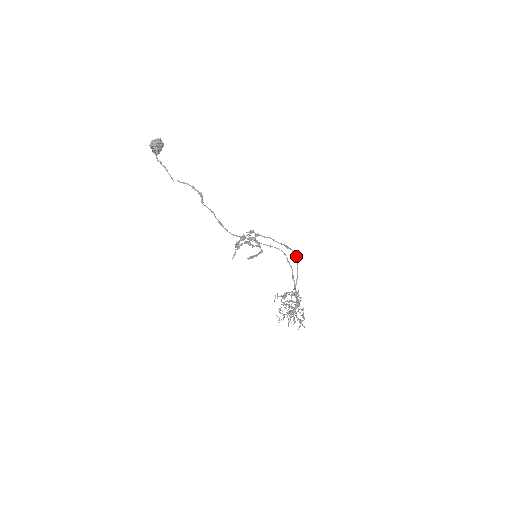
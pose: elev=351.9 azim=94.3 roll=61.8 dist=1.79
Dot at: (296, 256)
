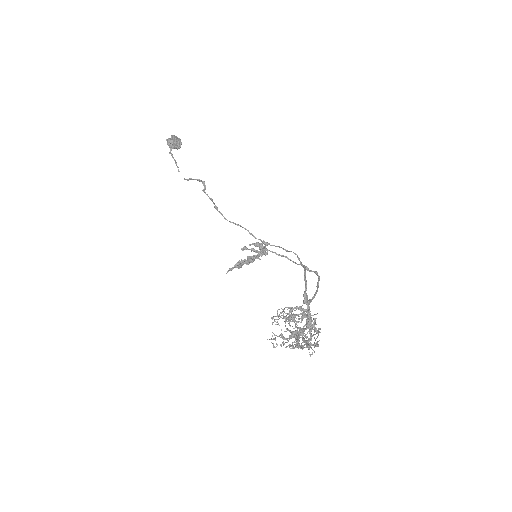
Dot at: (319, 277)
